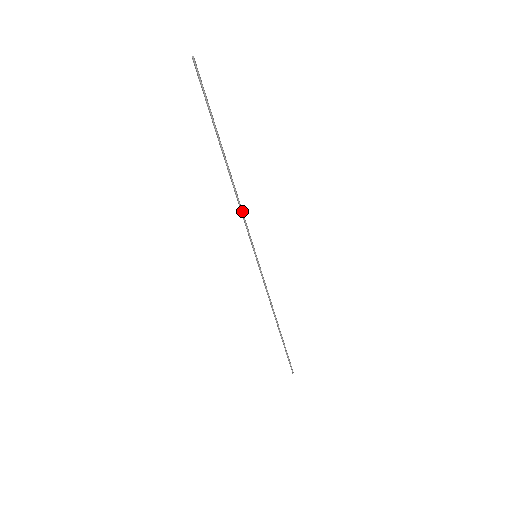
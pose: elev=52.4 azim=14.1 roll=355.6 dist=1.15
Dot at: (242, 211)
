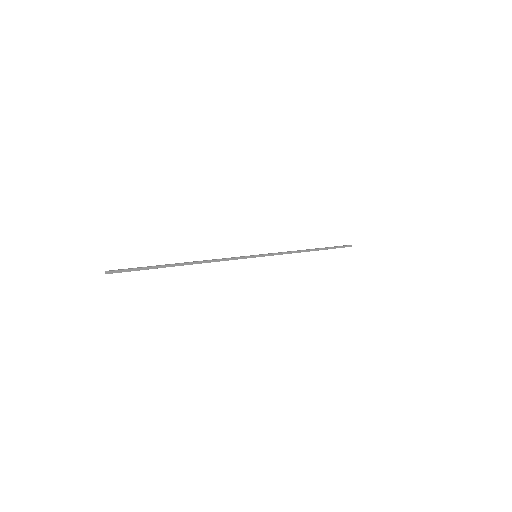
Dot at: occluded
